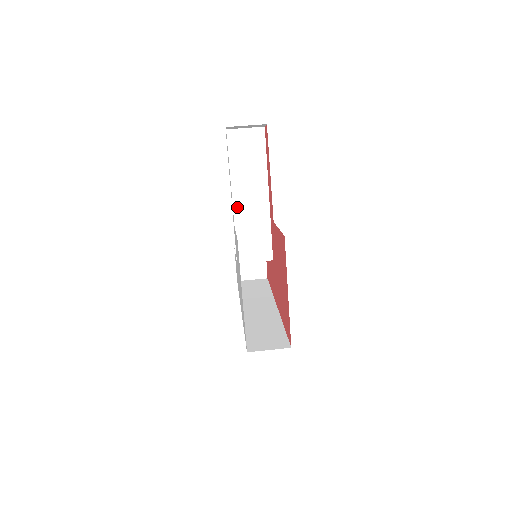
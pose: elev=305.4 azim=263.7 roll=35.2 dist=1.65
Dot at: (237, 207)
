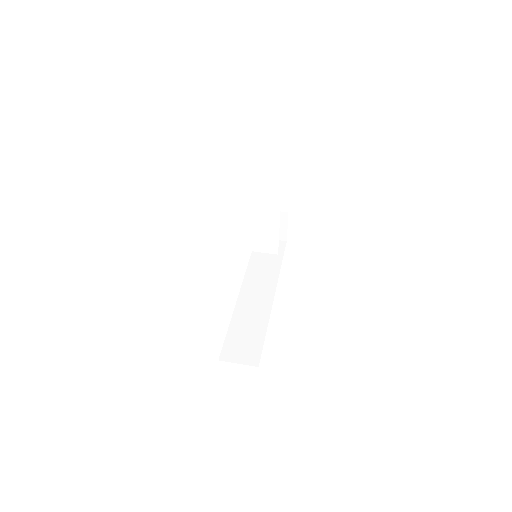
Dot at: (246, 202)
